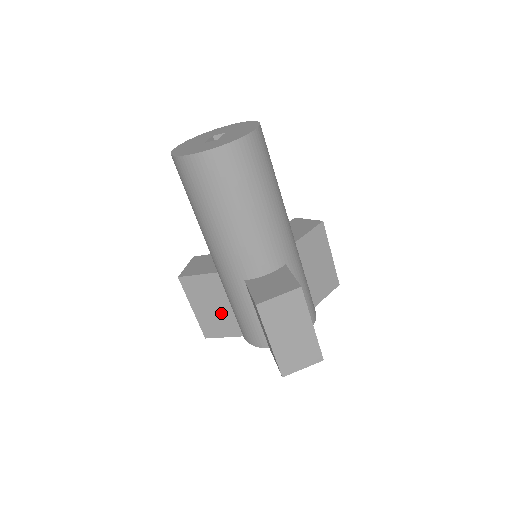
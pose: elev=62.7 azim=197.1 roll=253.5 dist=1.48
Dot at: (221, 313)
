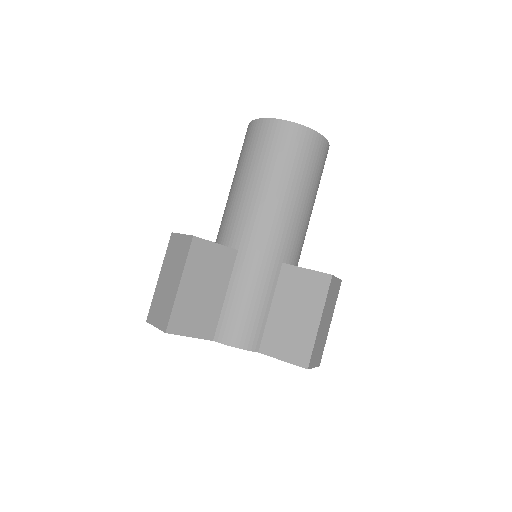
Dot at: (209, 301)
